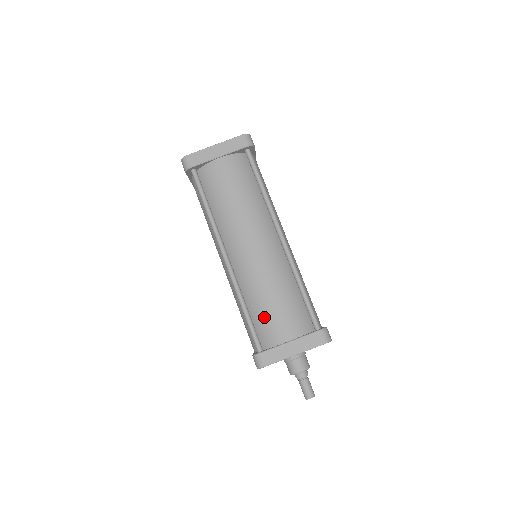
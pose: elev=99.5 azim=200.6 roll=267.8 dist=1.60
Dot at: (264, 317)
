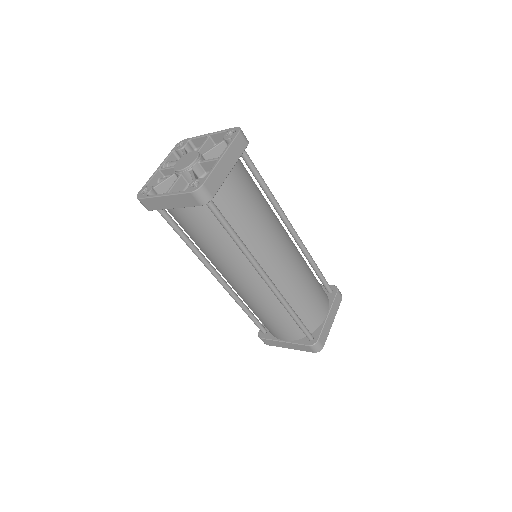
Dot at: (261, 321)
